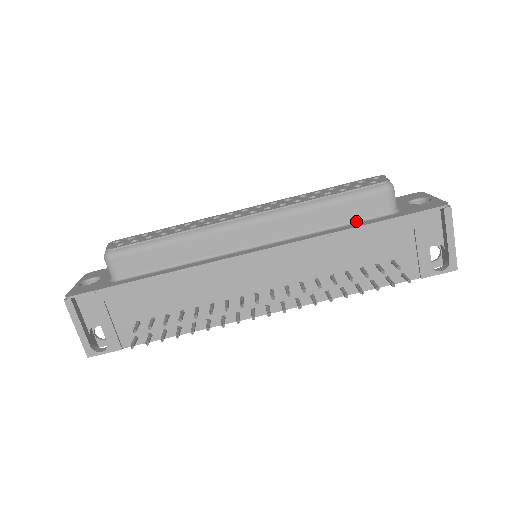
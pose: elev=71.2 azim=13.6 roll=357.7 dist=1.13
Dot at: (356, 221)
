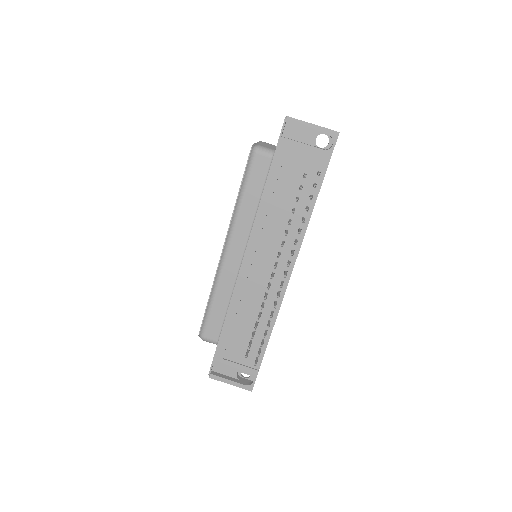
Dot at: (264, 183)
